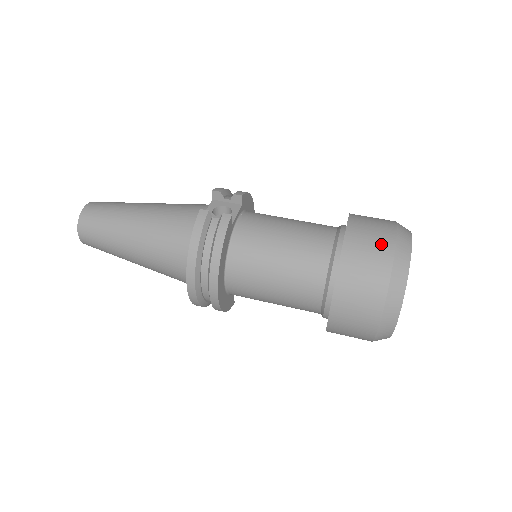
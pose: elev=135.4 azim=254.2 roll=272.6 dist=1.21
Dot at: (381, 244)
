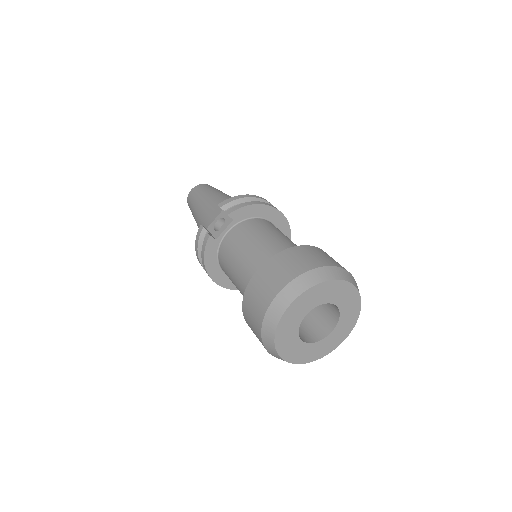
Dot at: (264, 297)
